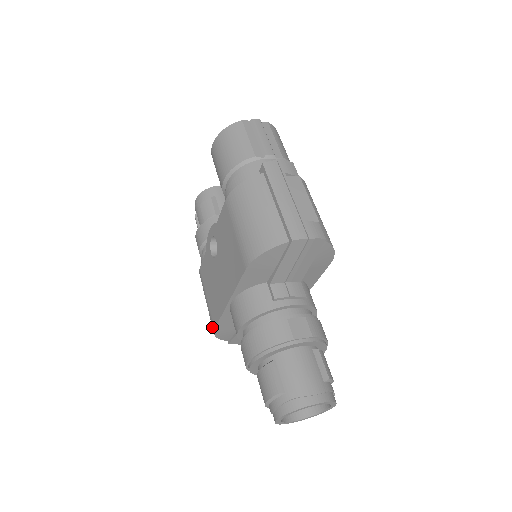
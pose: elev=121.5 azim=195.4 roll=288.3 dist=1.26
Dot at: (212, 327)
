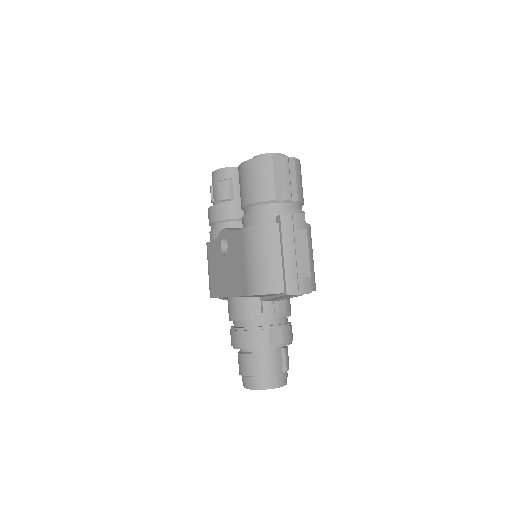
Dot at: (210, 294)
